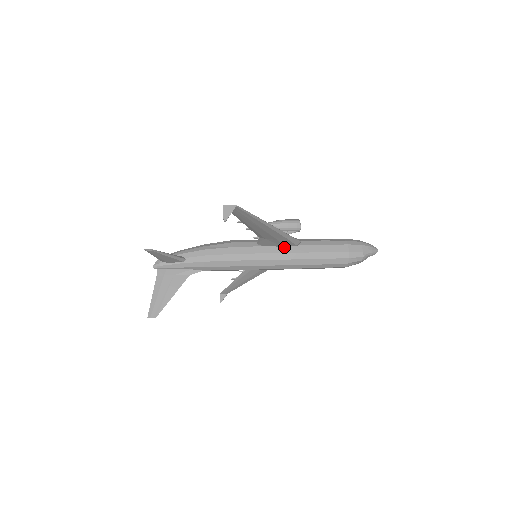
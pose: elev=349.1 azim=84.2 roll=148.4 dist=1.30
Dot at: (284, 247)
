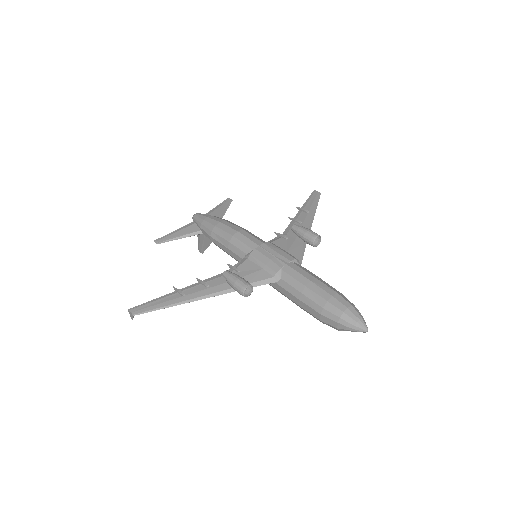
Dot at: occluded
